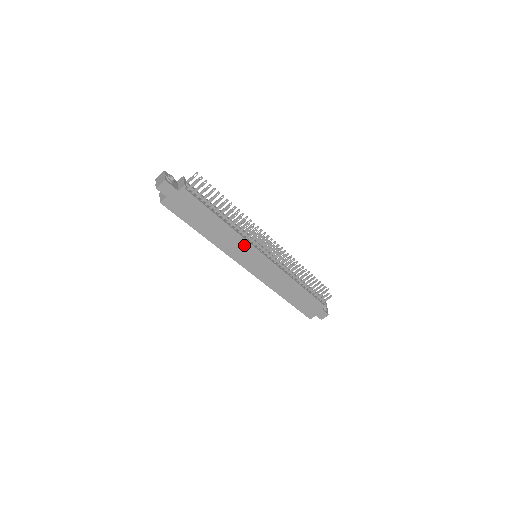
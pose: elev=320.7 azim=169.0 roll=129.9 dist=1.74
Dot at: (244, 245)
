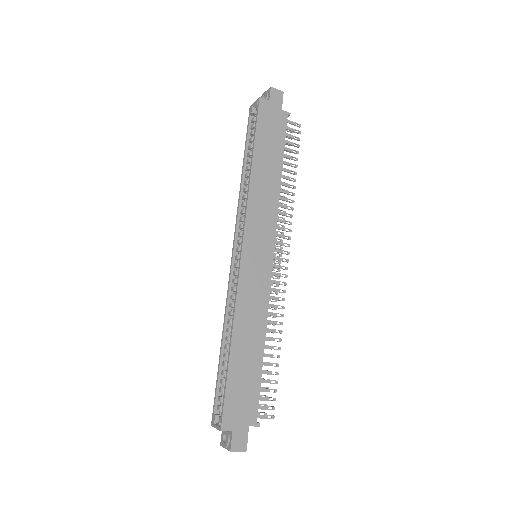
Dot at: (270, 220)
